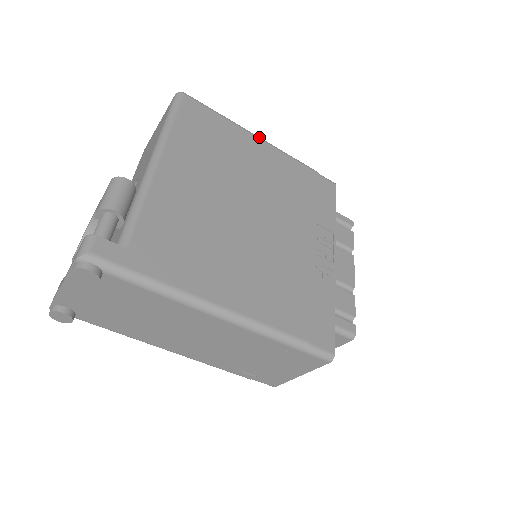
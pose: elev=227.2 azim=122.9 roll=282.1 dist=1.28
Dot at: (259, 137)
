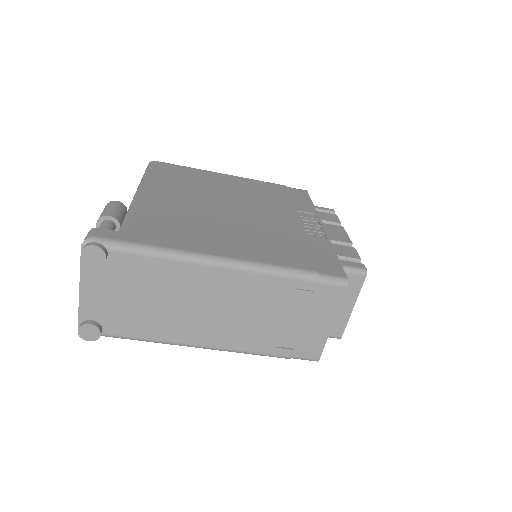
Dot at: (226, 174)
